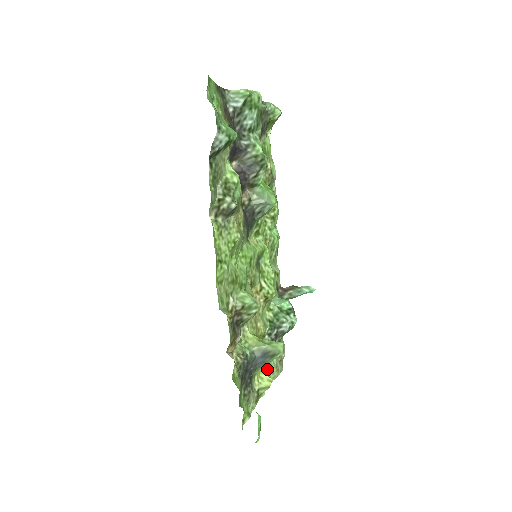
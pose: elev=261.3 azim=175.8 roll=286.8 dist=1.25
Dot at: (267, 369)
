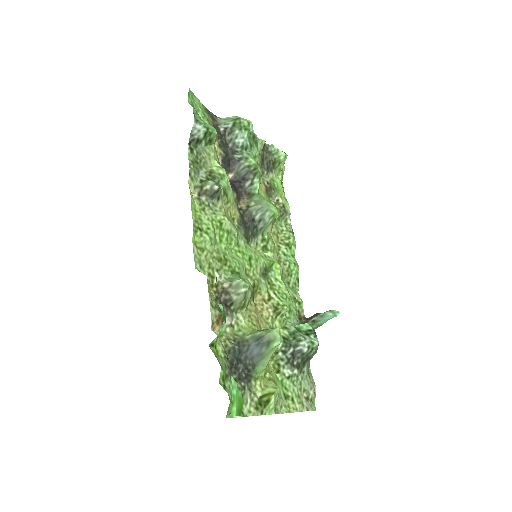
Dot at: (284, 394)
